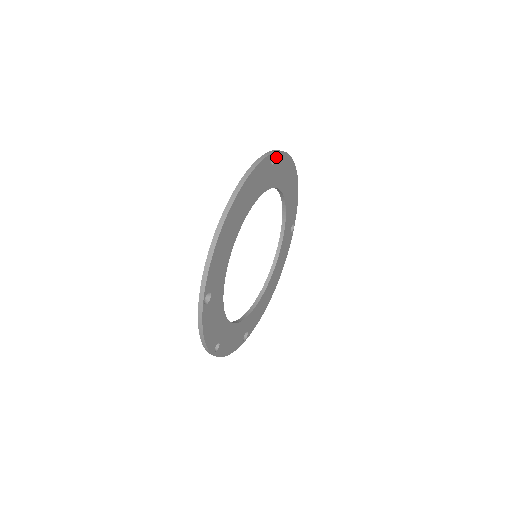
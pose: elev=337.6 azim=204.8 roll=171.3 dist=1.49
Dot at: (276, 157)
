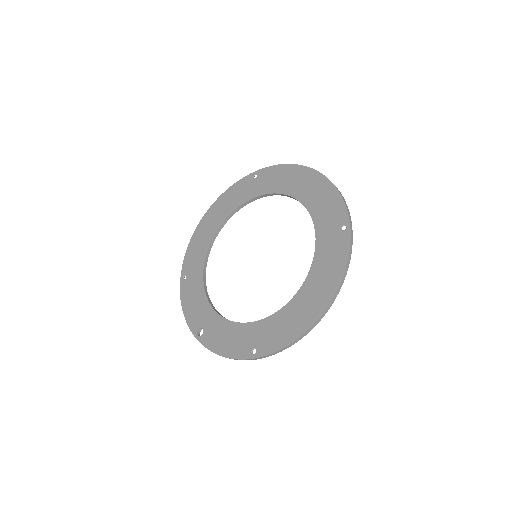
Dot at: (346, 222)
